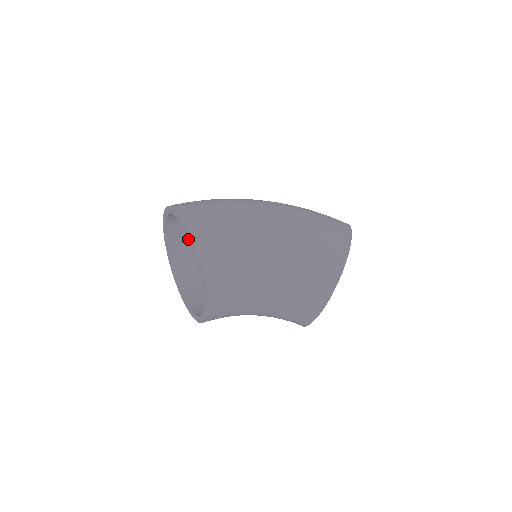
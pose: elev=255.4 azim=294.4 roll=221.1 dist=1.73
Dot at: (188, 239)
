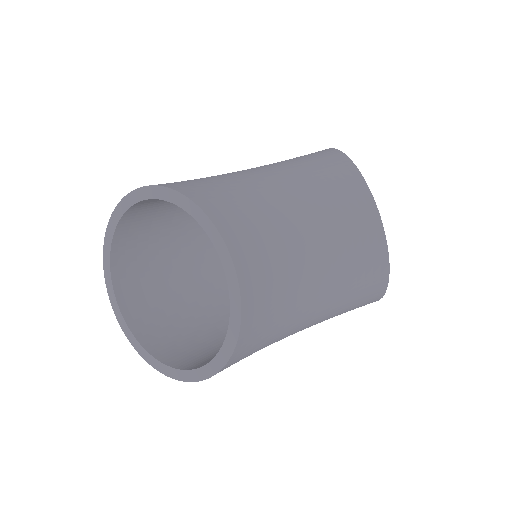
Dot at: (170, 334)
